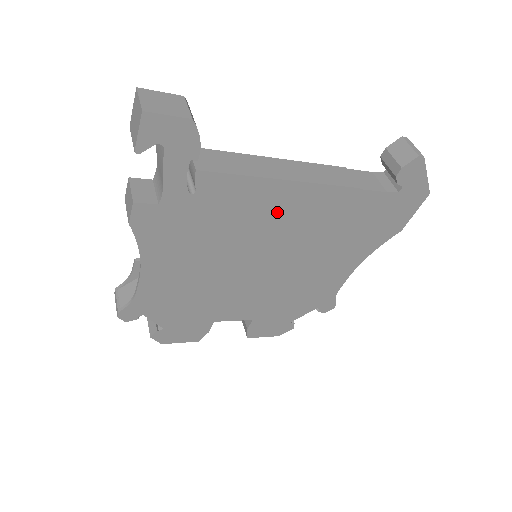
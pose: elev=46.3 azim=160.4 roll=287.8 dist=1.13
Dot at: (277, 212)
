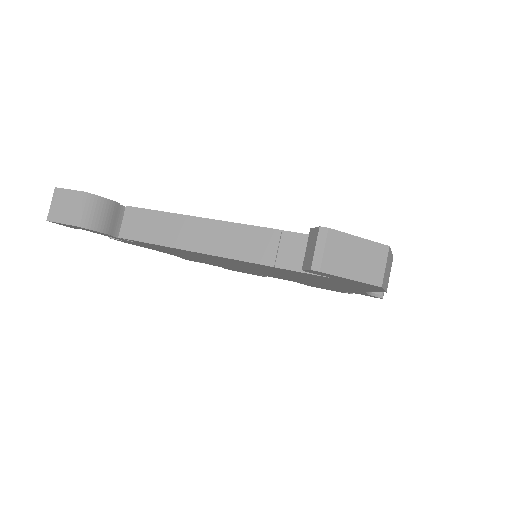
Dot at: (215, 258)
